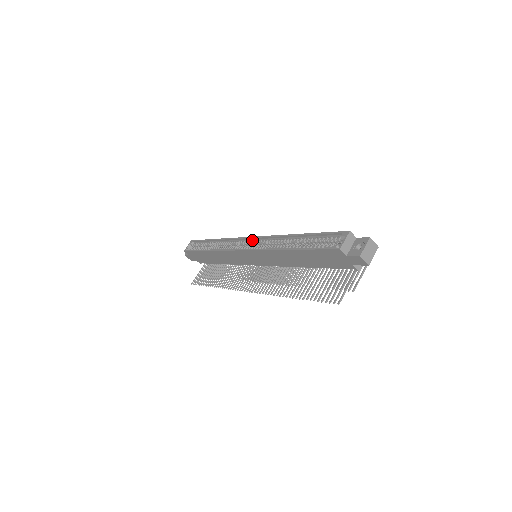
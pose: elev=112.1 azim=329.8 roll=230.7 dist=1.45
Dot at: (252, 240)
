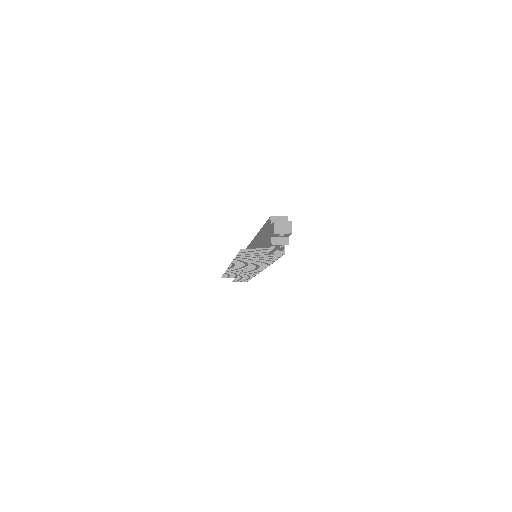
Dot at: occluded
